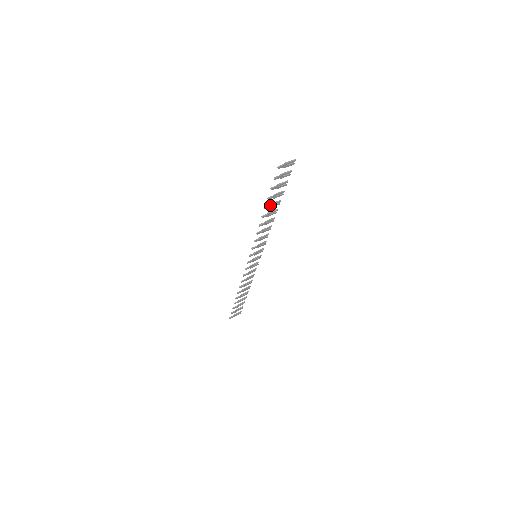
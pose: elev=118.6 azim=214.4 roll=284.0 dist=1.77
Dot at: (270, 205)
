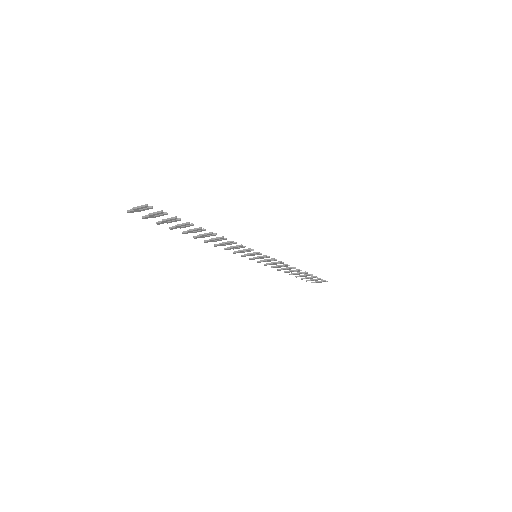
Dot at: (188, 231)
